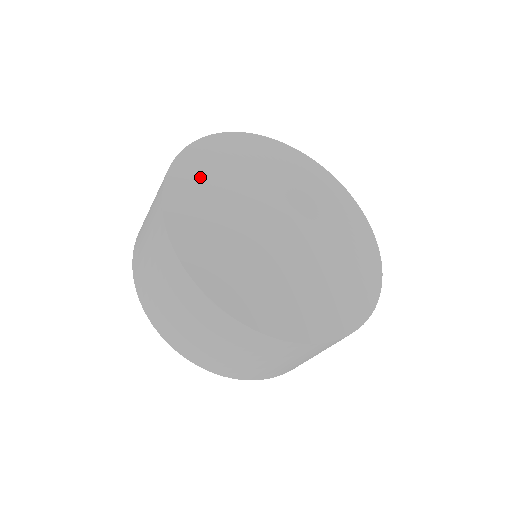
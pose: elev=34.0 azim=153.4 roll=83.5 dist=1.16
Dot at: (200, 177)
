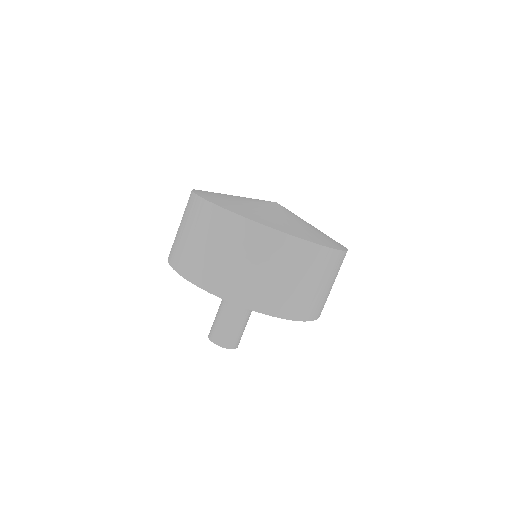
Dot at: (216, 196)
